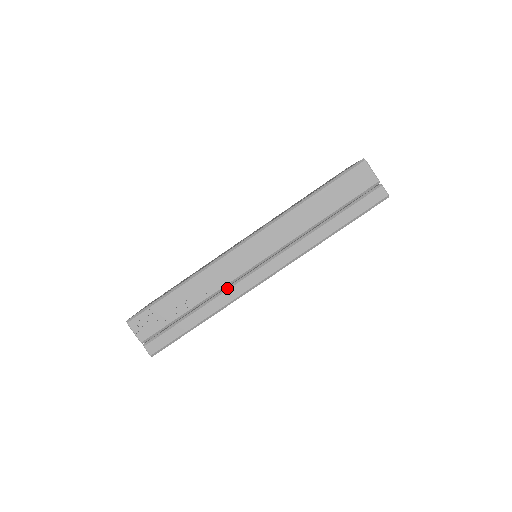
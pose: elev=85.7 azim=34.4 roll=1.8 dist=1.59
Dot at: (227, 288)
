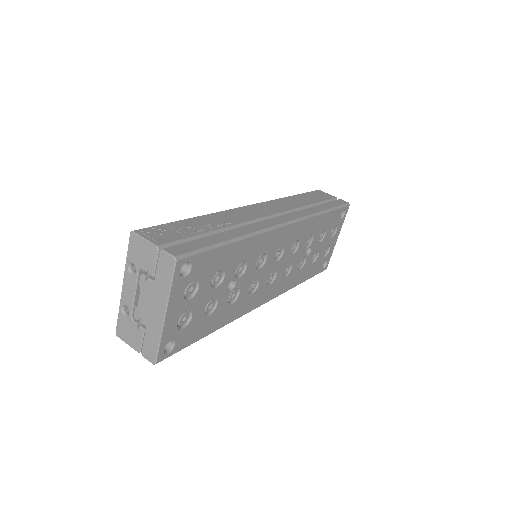
Dot at: (250, 224)
